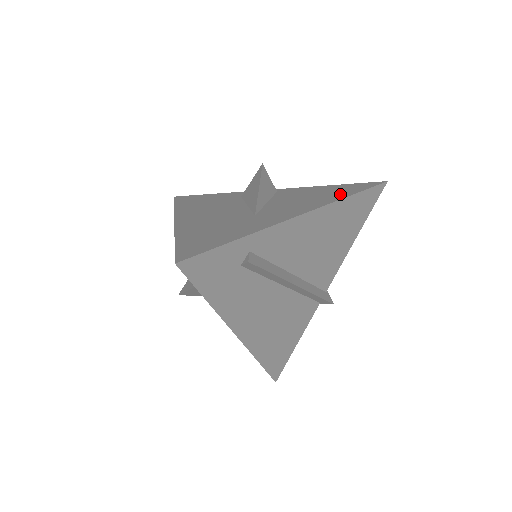
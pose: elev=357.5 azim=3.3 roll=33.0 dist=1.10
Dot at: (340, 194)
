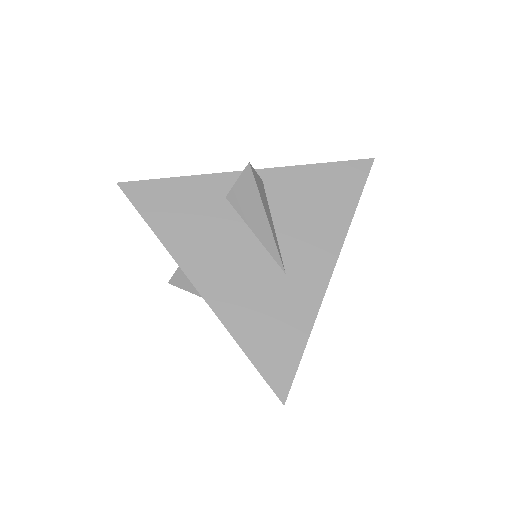
Dot at: (344, 204)
